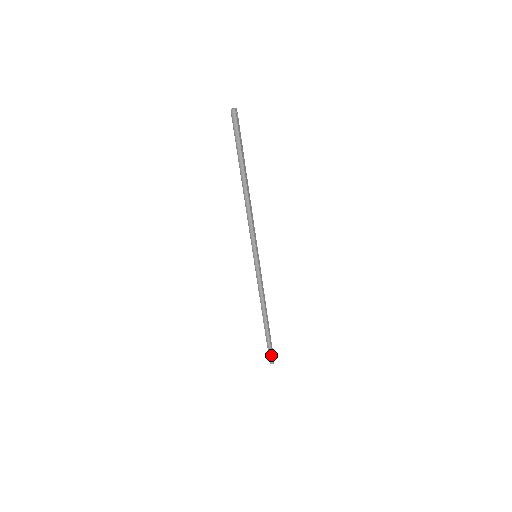
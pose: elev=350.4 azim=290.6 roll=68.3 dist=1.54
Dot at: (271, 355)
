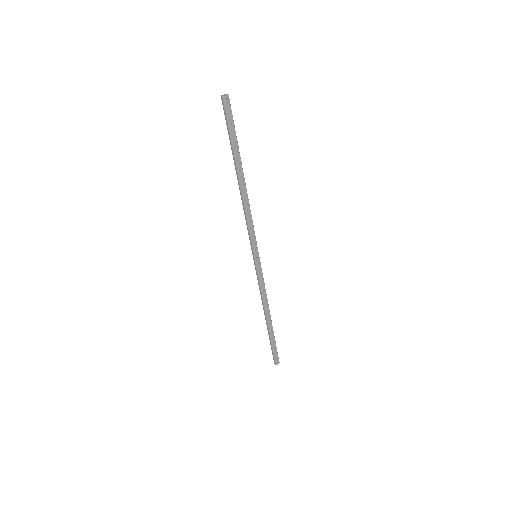
Dot at: (274, 356)
